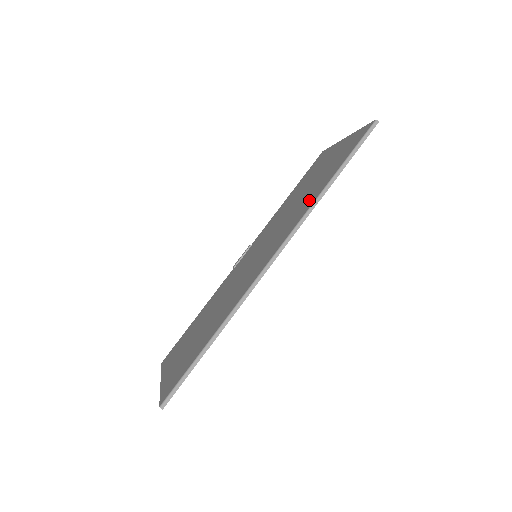
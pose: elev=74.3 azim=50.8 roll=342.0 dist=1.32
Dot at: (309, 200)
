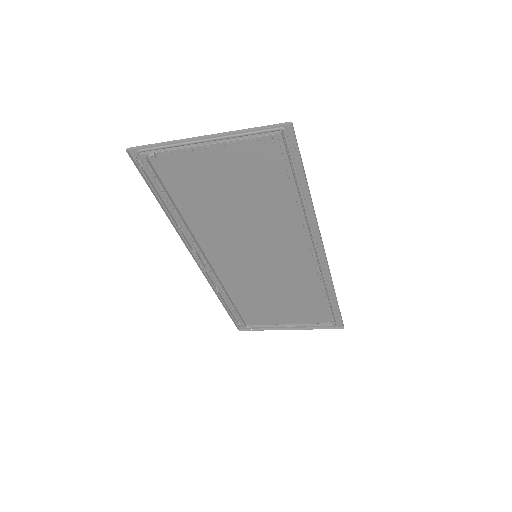
Dot at: (316, 287)
